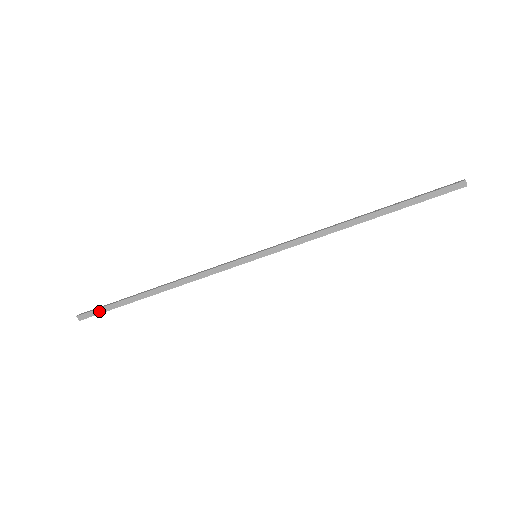
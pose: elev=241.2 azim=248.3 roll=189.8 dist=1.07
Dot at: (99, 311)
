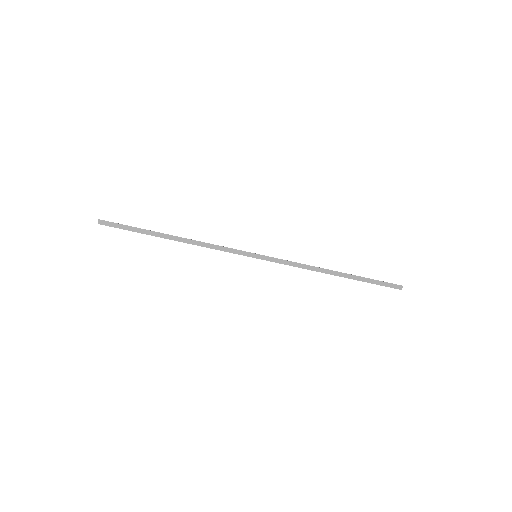
Dot at: (119, 226)
